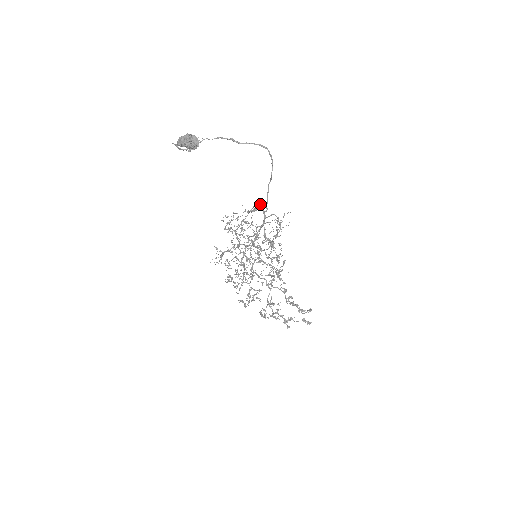
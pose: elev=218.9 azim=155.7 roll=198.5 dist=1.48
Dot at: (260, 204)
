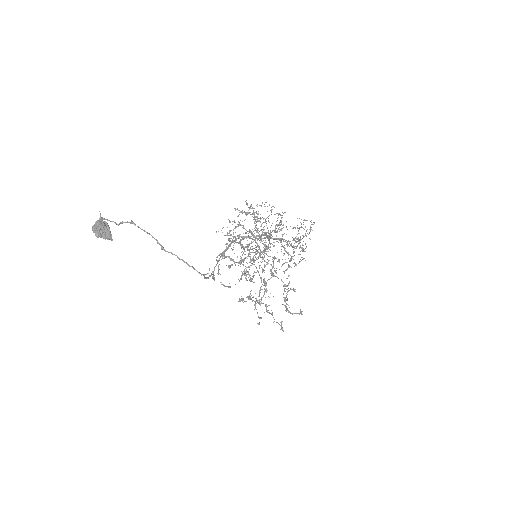
Dot at: (243, 246)
